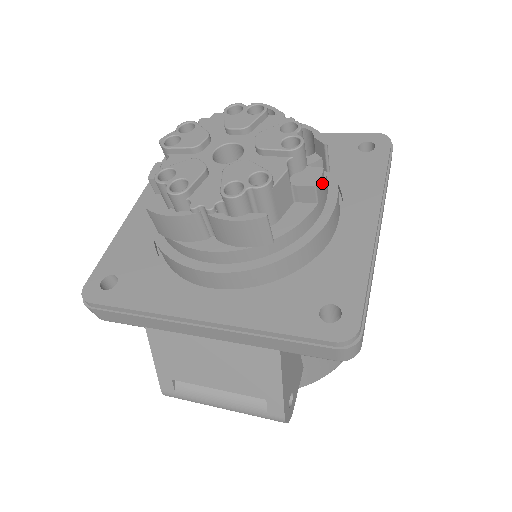
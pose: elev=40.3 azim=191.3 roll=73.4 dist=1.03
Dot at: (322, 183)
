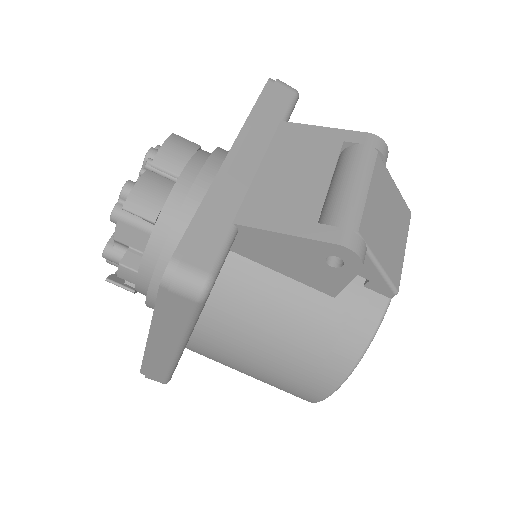
Dot at: occluded
